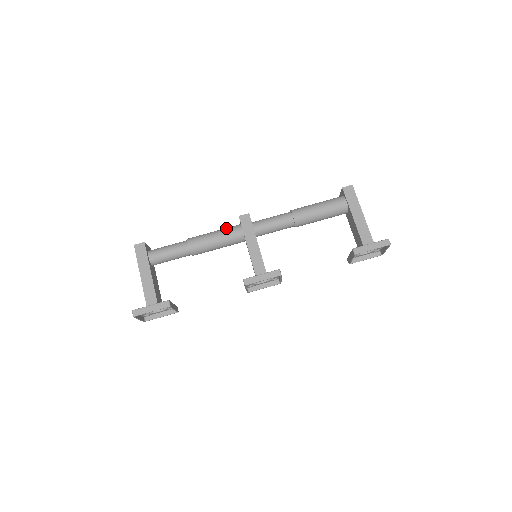
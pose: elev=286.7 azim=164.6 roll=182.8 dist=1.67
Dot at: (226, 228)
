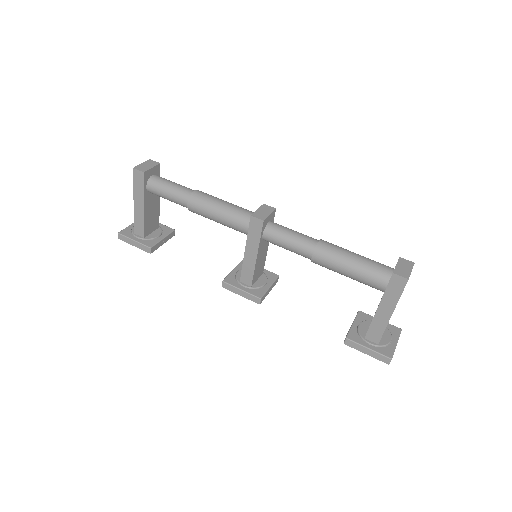
Dot at: (234, 213)
